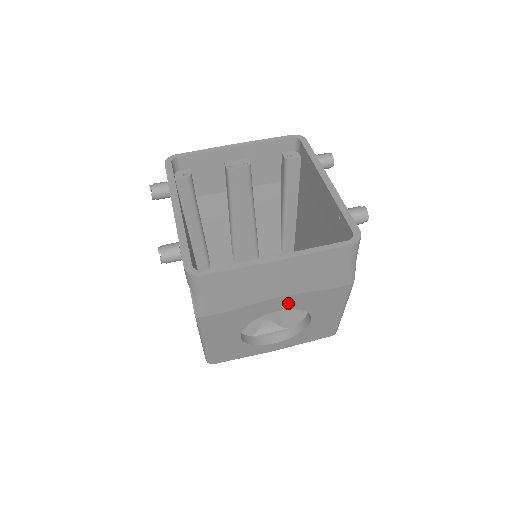
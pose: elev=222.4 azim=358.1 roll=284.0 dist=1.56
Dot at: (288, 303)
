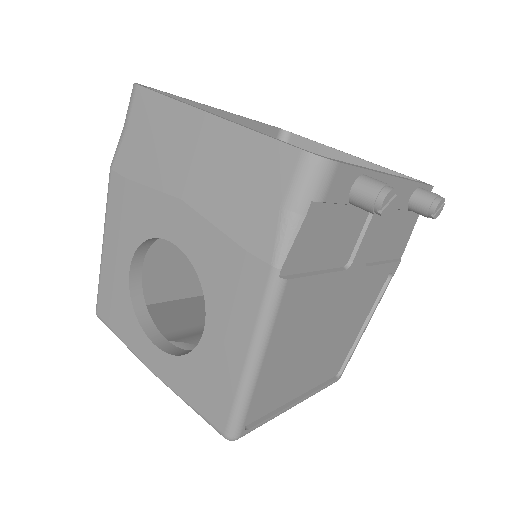
Dot at: (188, 233)
